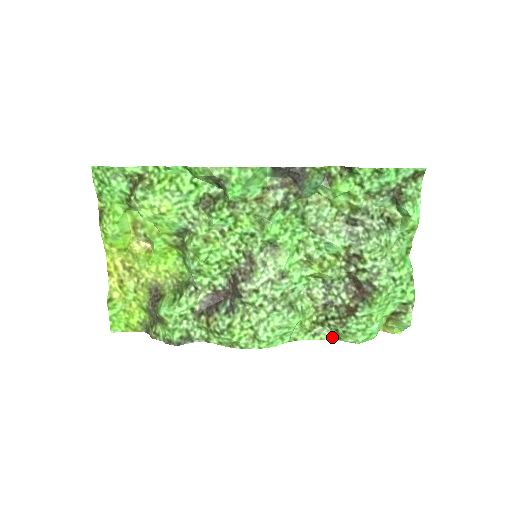
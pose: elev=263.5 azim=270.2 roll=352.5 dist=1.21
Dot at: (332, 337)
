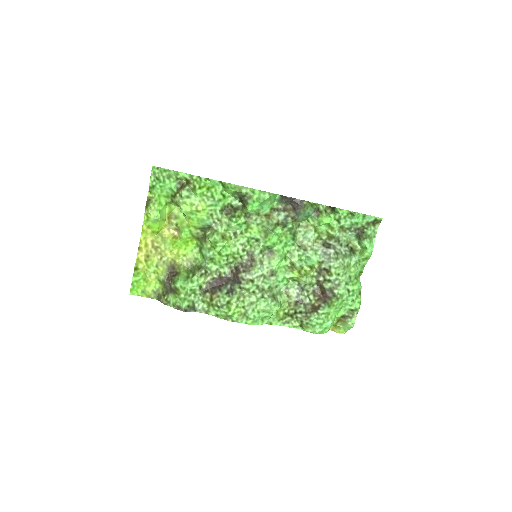
Dot at: (297, 327)
